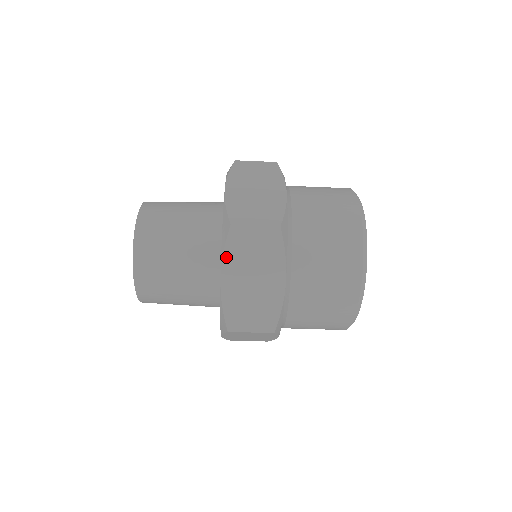
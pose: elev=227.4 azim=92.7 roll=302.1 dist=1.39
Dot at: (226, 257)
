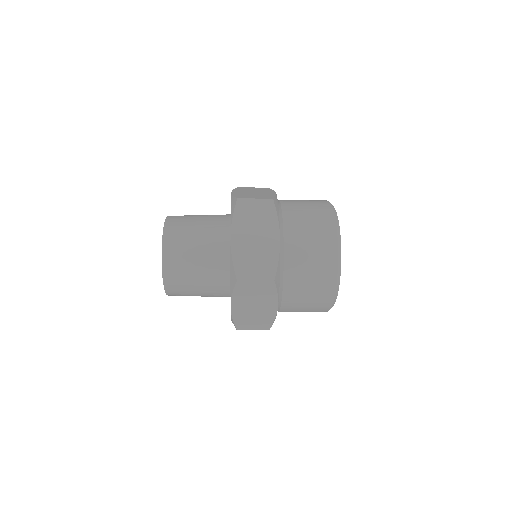
Dot at: occluded
